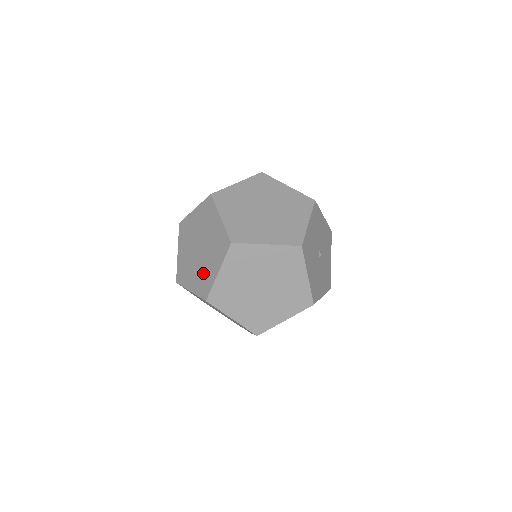
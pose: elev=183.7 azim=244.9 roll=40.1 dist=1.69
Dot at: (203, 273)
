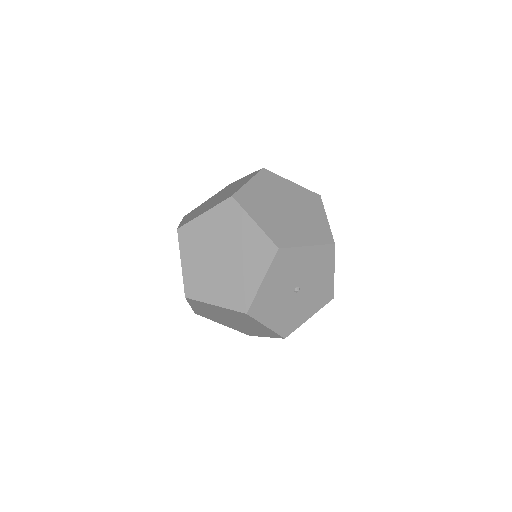
Dot at: occluded
